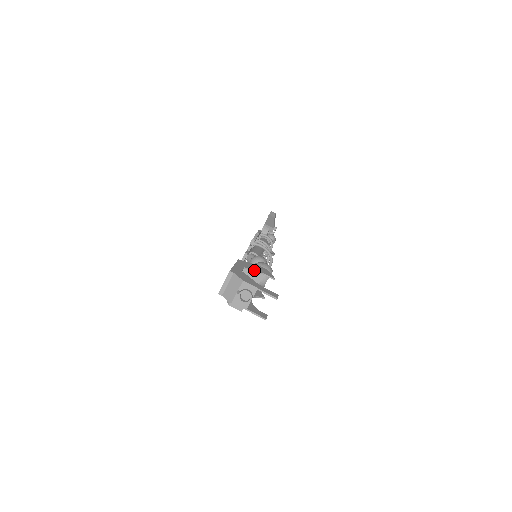
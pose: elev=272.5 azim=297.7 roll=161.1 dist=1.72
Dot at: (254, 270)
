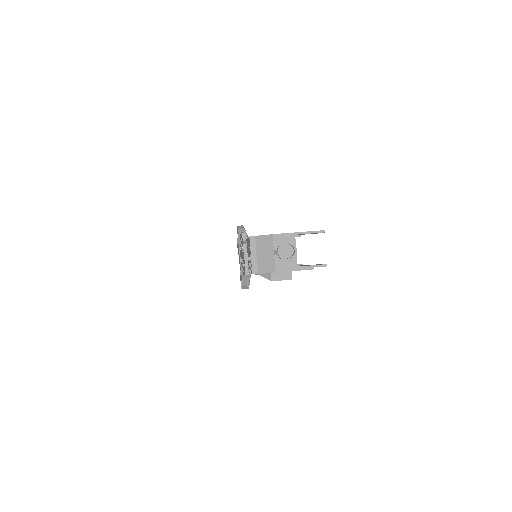
Dot at: occluded
